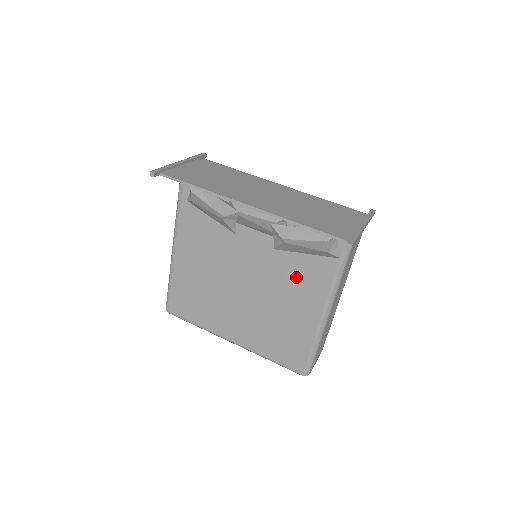
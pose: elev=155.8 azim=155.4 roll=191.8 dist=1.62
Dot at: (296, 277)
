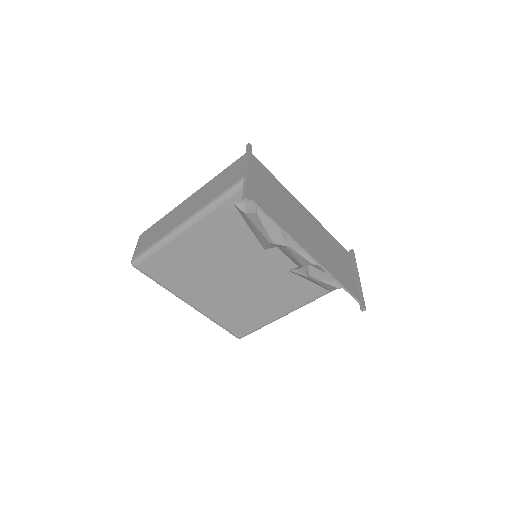
Dot at: (287, 289)
